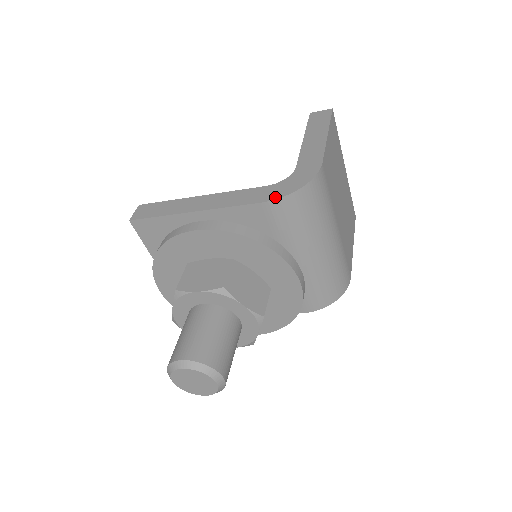
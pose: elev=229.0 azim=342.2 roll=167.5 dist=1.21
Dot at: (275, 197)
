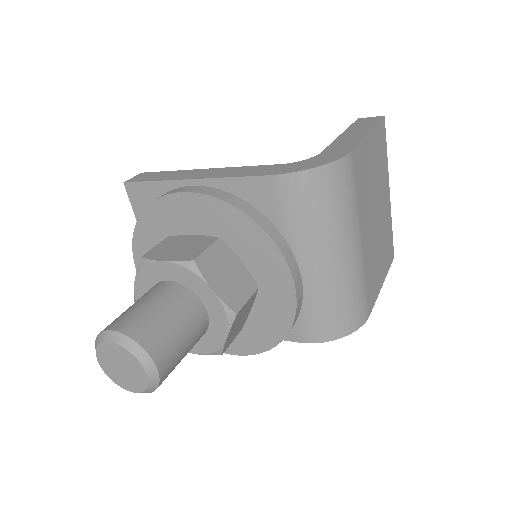
Dot at: (284, 172)
